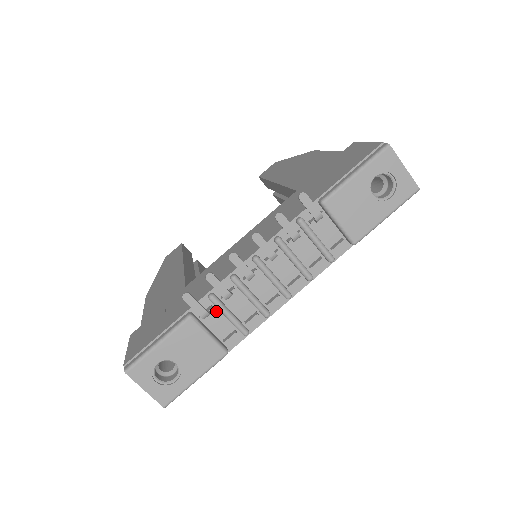
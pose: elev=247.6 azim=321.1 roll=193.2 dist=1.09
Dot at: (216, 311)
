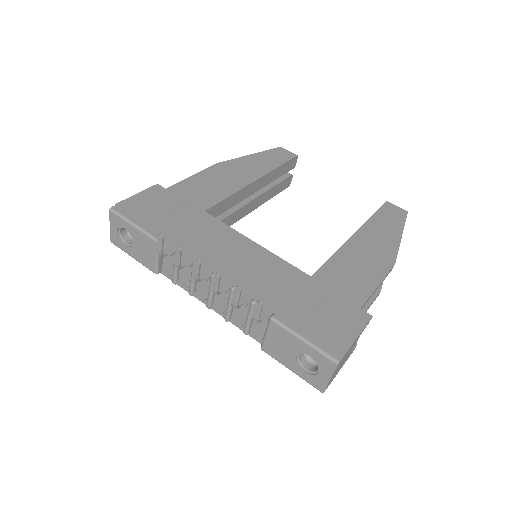
Dot at: occluded
